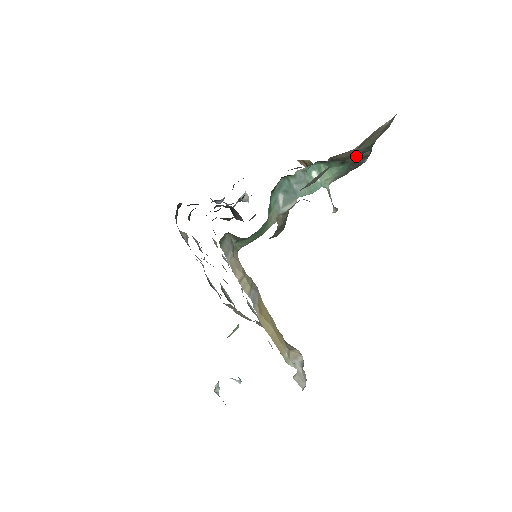
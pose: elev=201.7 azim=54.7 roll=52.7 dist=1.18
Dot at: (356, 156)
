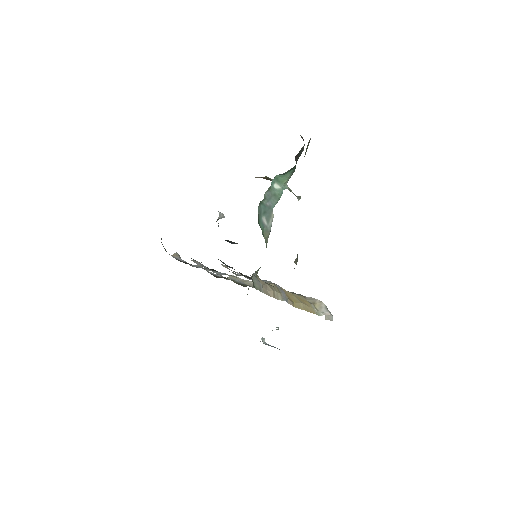
Dot at: occluded
